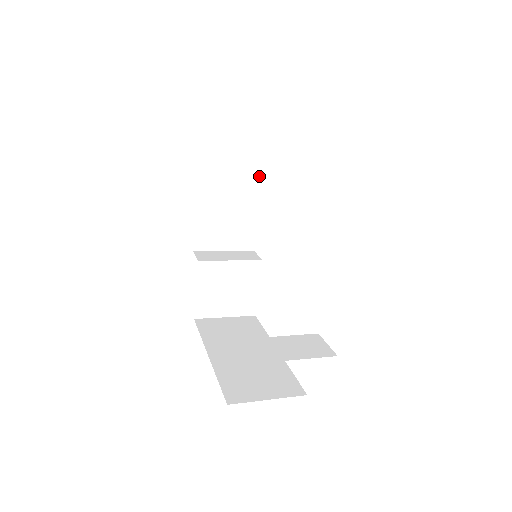
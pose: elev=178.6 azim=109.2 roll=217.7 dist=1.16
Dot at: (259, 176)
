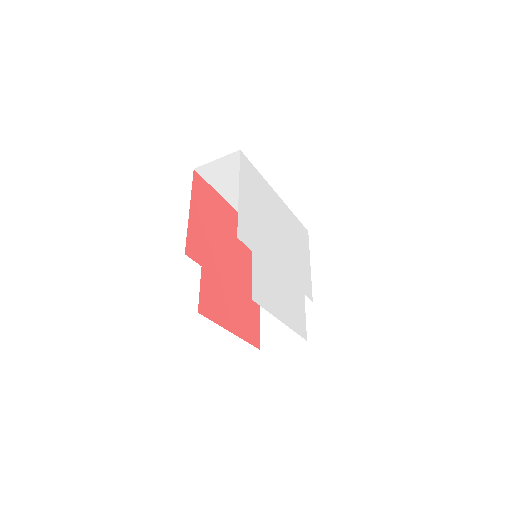
Dot at: occluded
